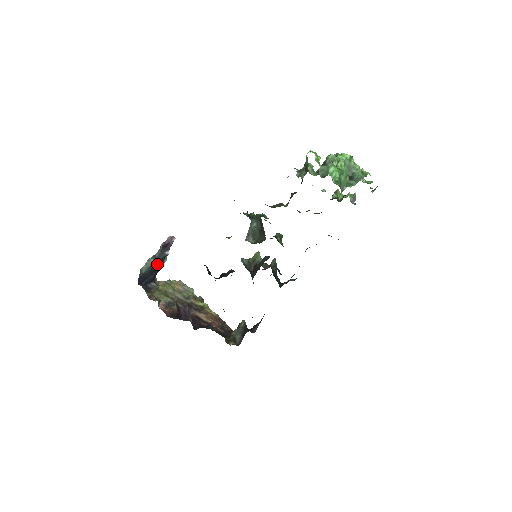
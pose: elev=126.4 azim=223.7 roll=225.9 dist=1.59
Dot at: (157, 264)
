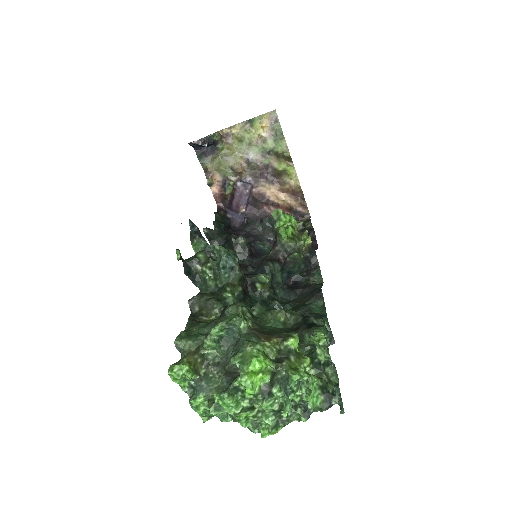
Dot at: occluded
